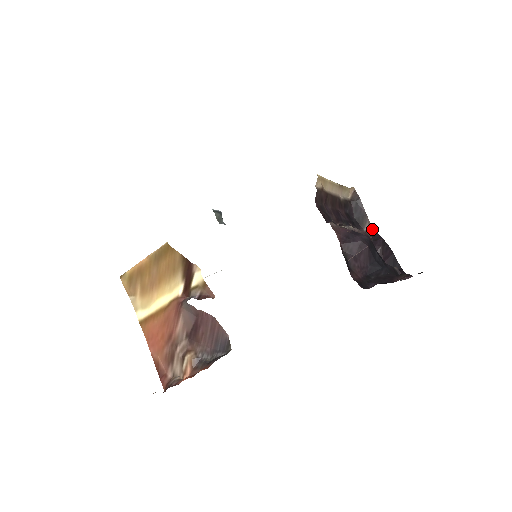
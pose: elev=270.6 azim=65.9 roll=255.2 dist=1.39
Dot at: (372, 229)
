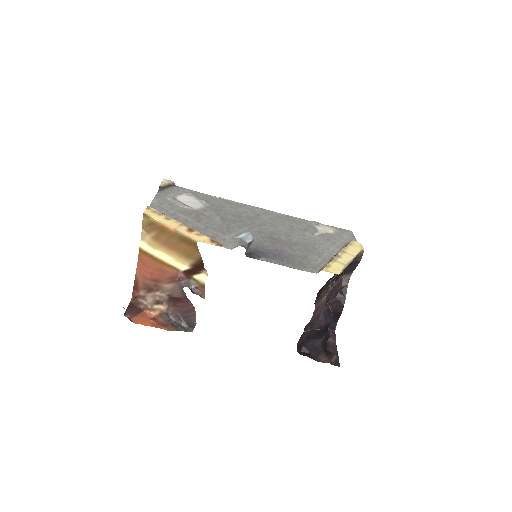
Dot at: (347, 281)
